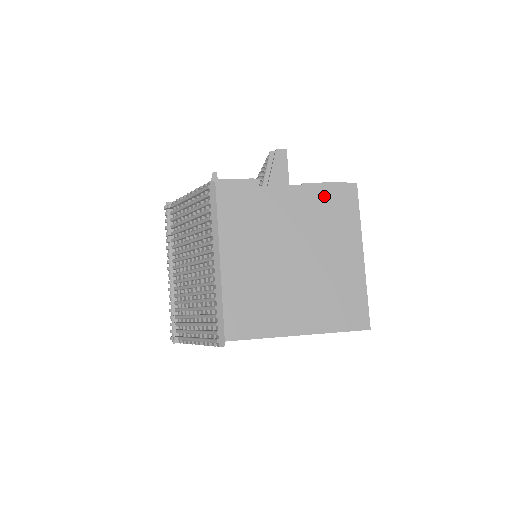
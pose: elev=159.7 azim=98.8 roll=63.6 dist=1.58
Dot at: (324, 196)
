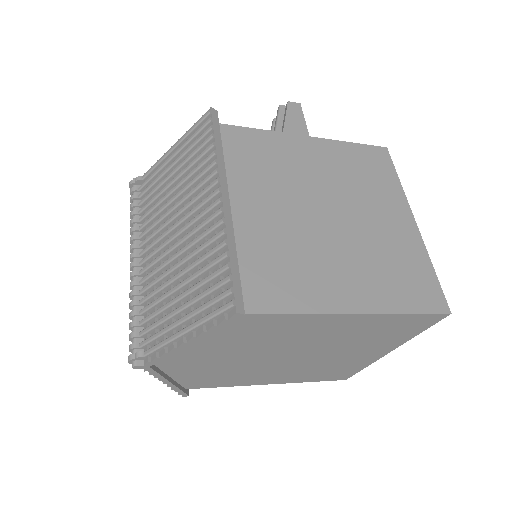
Dot at: (353, 153)
